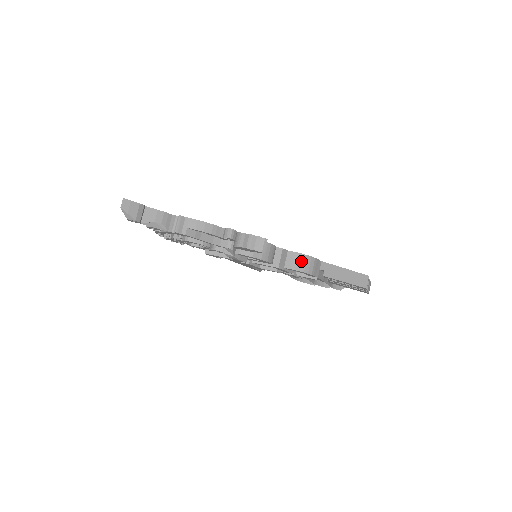
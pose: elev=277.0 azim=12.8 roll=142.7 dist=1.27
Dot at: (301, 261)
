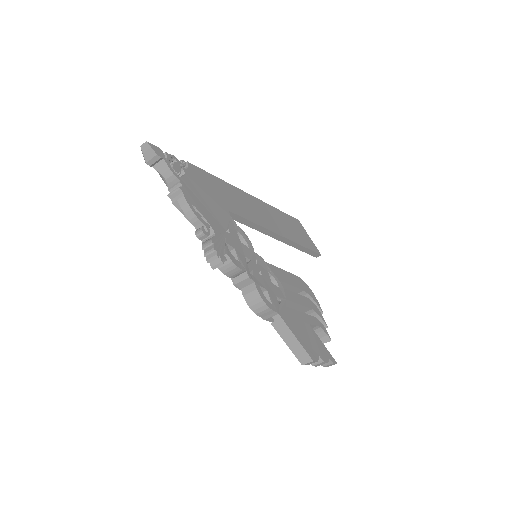
Dot at: (254, 299)
